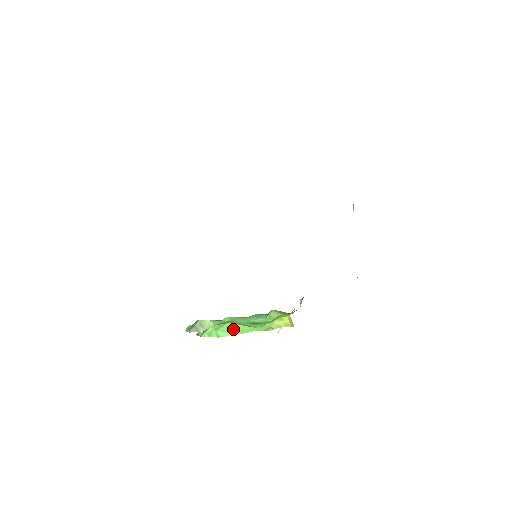
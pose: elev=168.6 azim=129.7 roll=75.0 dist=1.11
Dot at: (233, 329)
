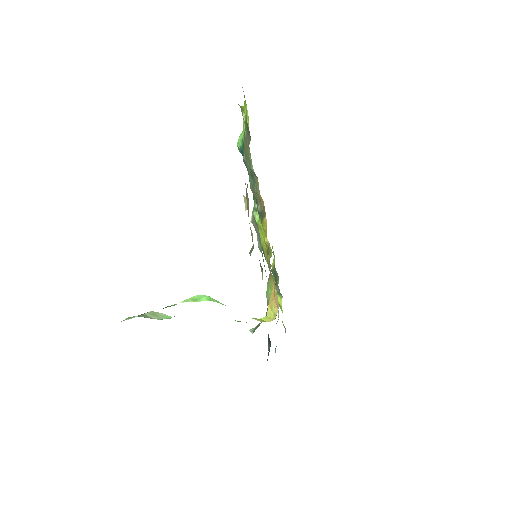
Dot at: occluded
